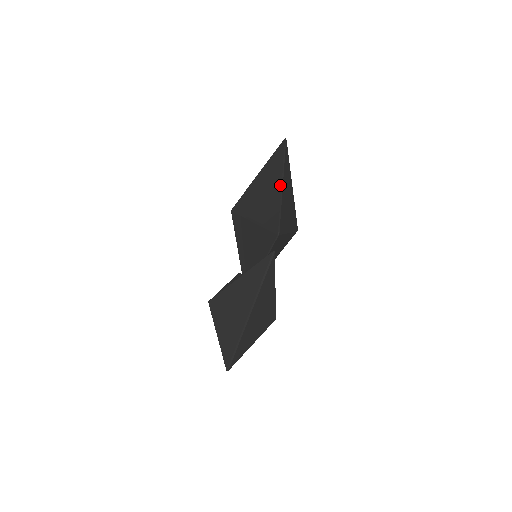
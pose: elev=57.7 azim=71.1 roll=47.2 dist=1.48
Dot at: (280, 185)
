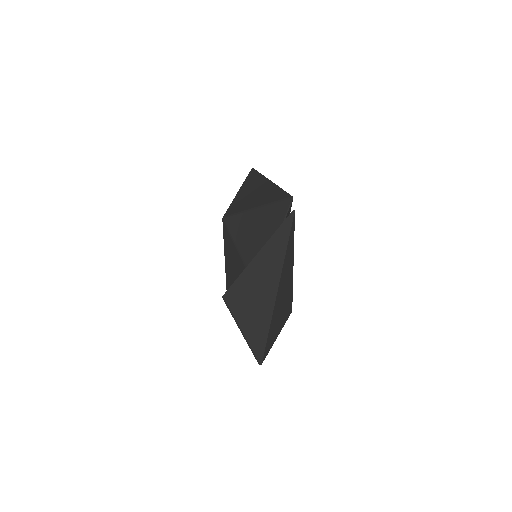
Dot at: (270, 182)
